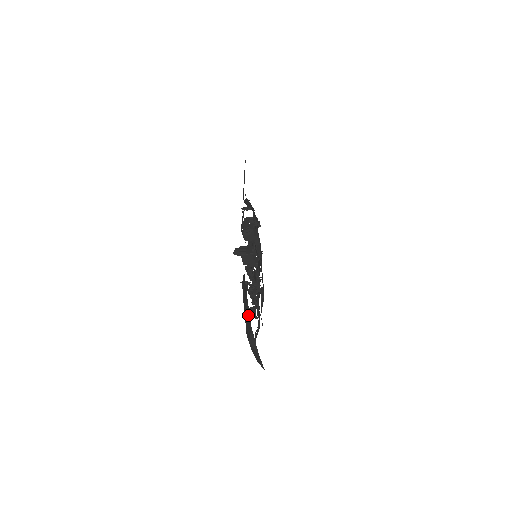
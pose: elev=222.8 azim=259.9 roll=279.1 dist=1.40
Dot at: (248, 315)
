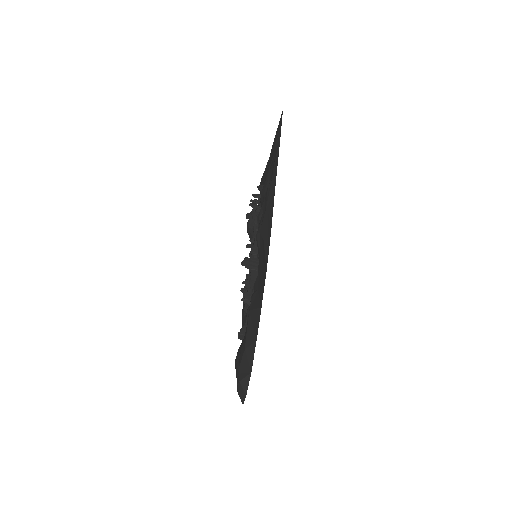
Dot at: (251, 357)
